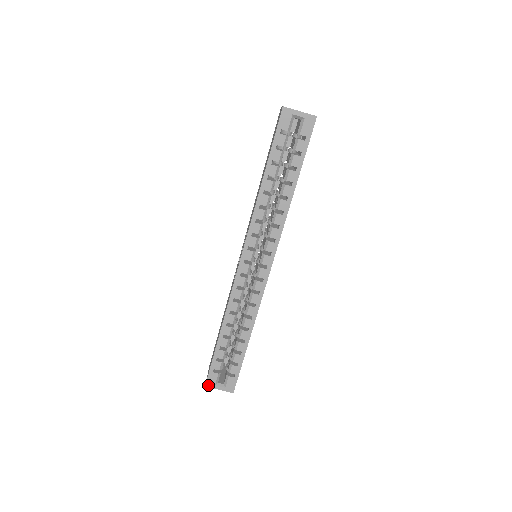
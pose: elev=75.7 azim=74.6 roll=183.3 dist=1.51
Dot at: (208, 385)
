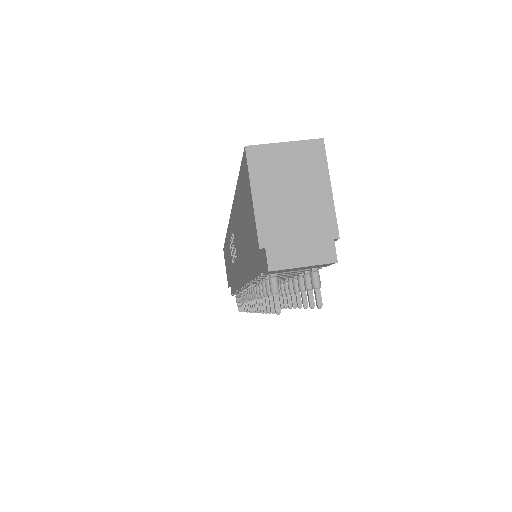
Dot at: (251, 148)
